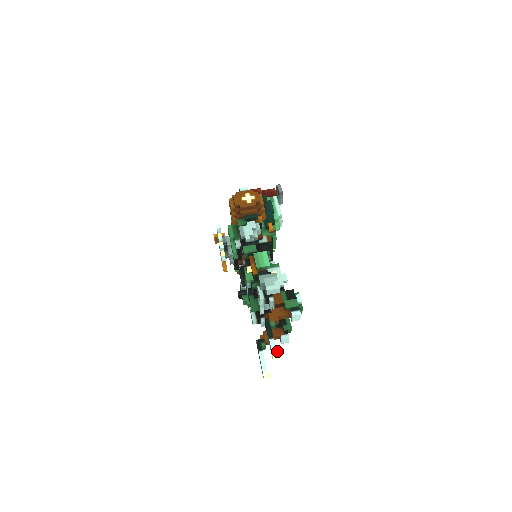
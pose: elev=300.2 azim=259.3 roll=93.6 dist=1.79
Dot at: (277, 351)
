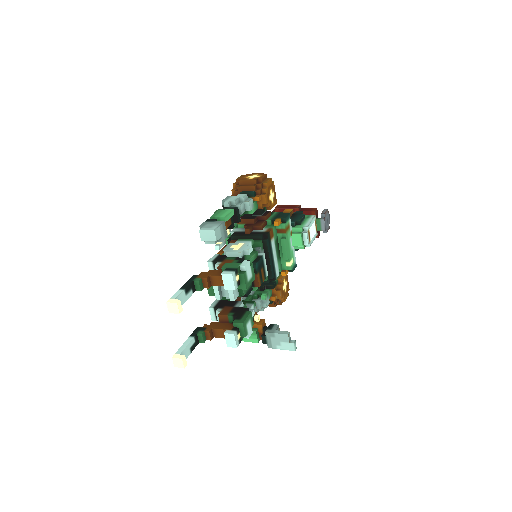
Dot at: (175, 299)
